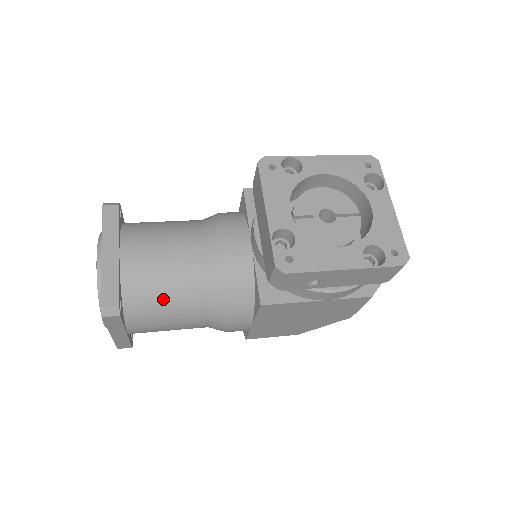
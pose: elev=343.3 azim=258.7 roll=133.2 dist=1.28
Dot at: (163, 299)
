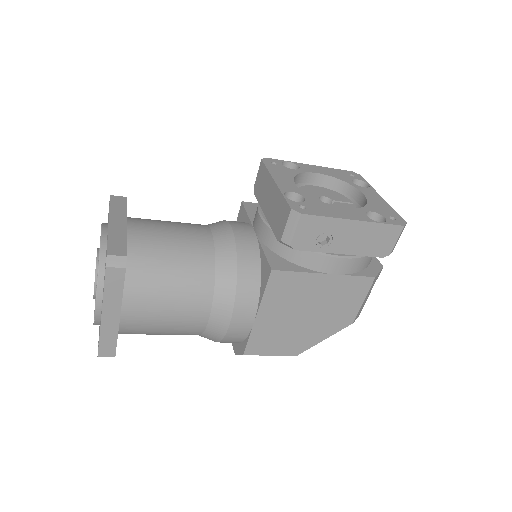
Dot at: (168, 271)
